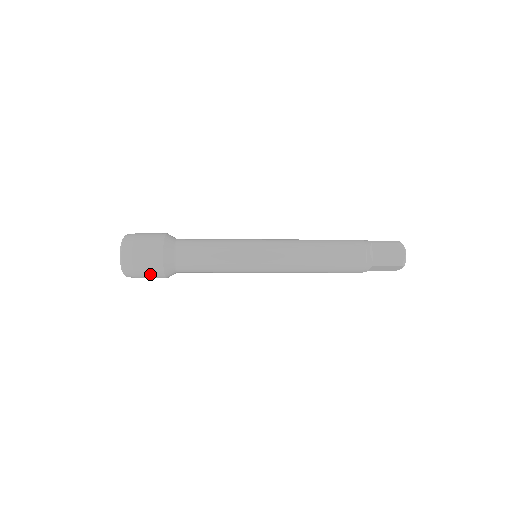
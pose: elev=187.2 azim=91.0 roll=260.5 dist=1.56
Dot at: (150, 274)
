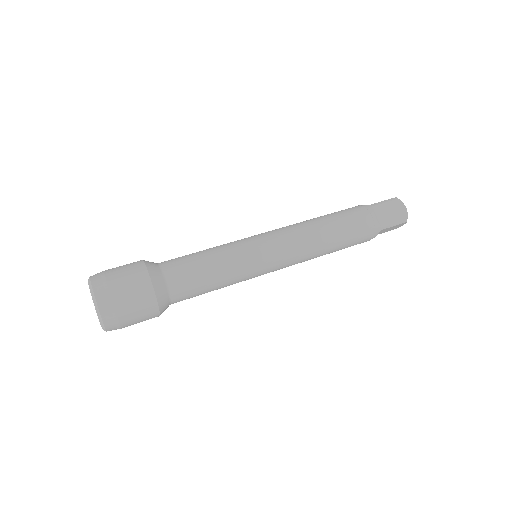
Dot at: (141, 318)
